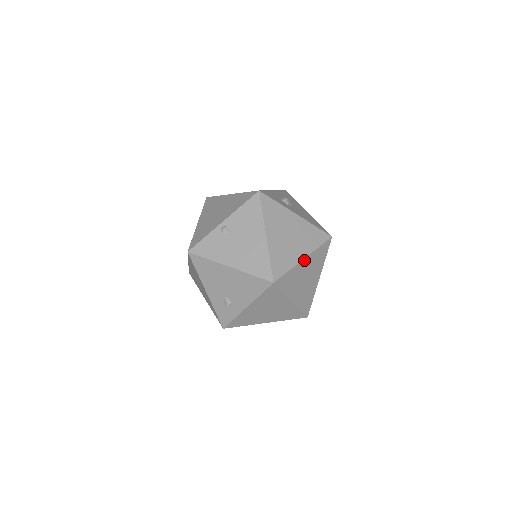
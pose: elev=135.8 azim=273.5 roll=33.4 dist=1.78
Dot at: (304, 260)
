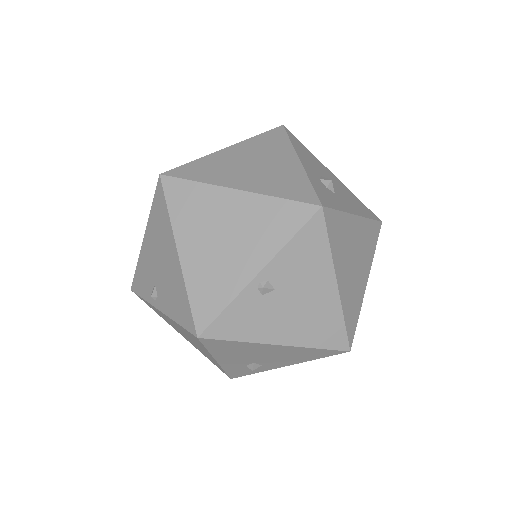
Dot at: (365, 284)
